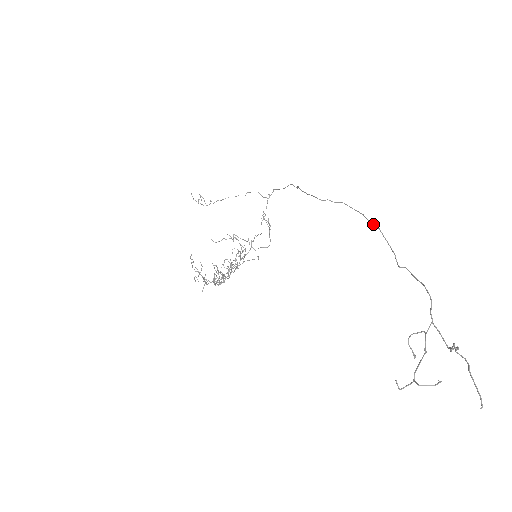
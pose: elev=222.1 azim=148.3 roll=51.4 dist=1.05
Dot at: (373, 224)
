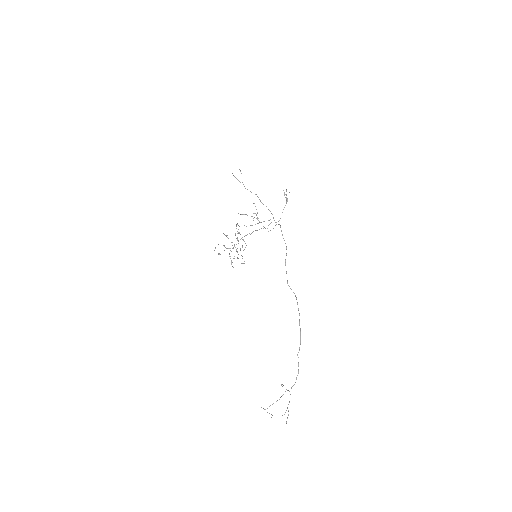
Dot at: occluded
